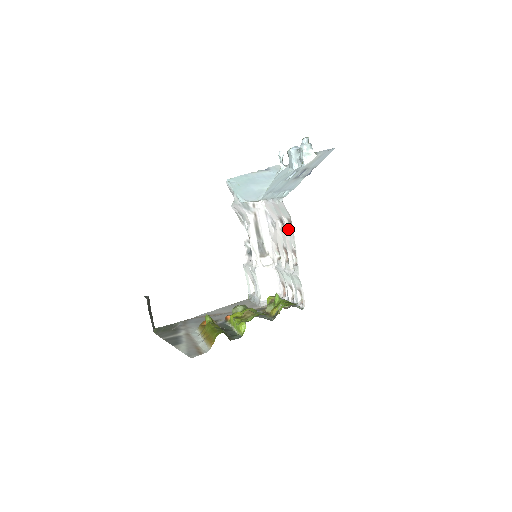
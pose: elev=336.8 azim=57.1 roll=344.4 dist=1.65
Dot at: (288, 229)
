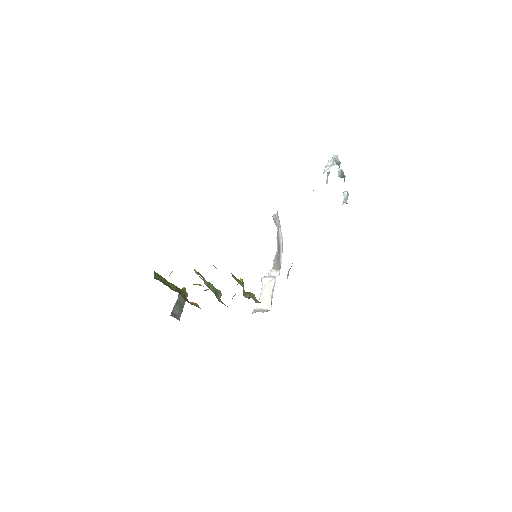
Dot at: occluded
